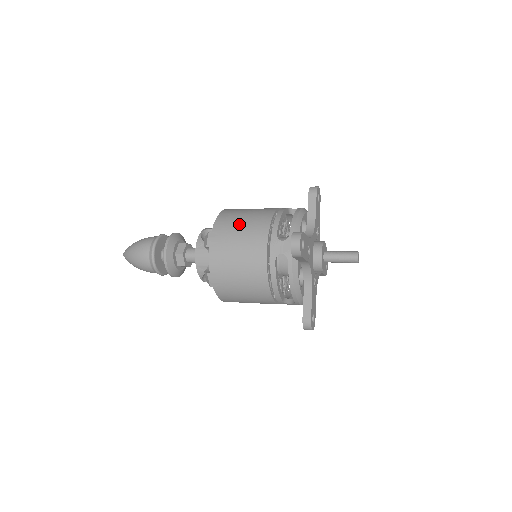
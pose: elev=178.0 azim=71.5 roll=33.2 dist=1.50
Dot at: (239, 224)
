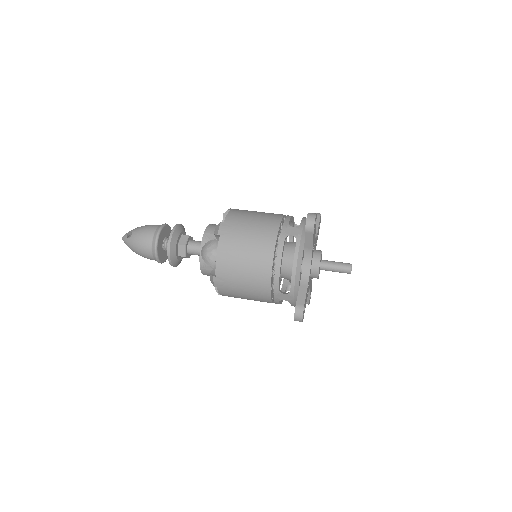
Dot at: (241, 273)
